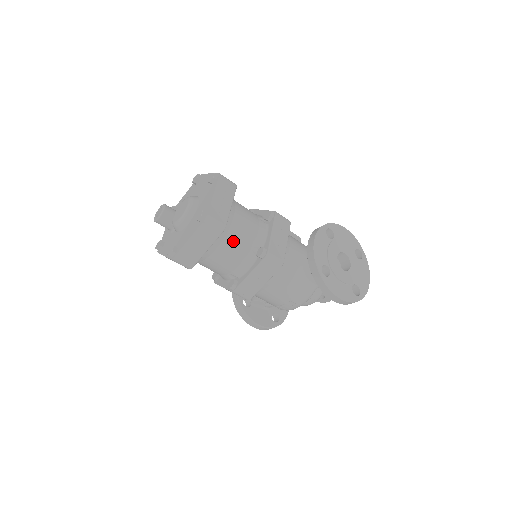
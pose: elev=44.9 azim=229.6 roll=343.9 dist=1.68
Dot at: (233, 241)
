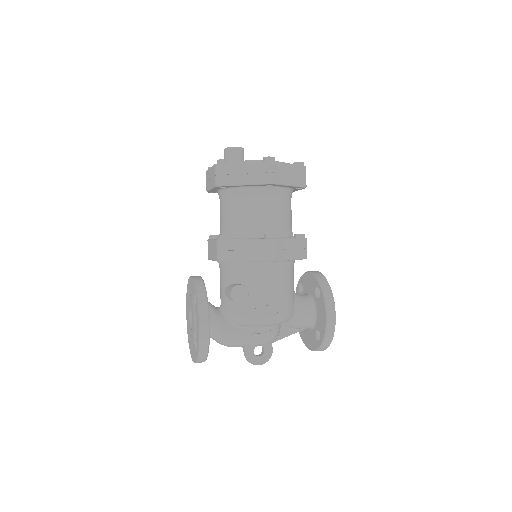
Dot at: (290, 208)
